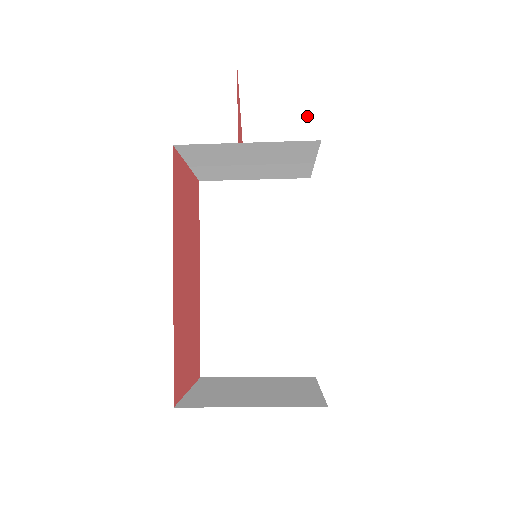
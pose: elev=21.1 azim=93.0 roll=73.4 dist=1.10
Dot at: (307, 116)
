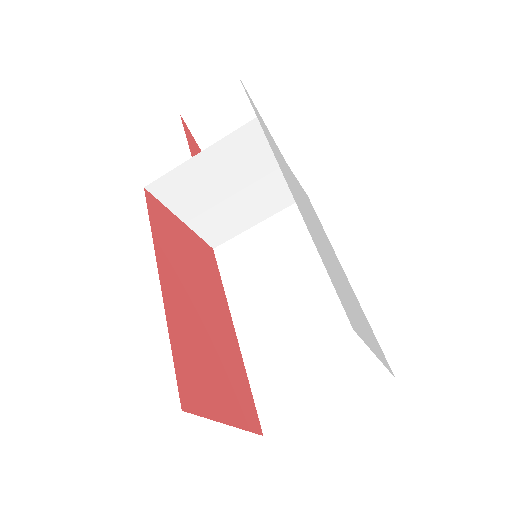
Dot at: occluded
